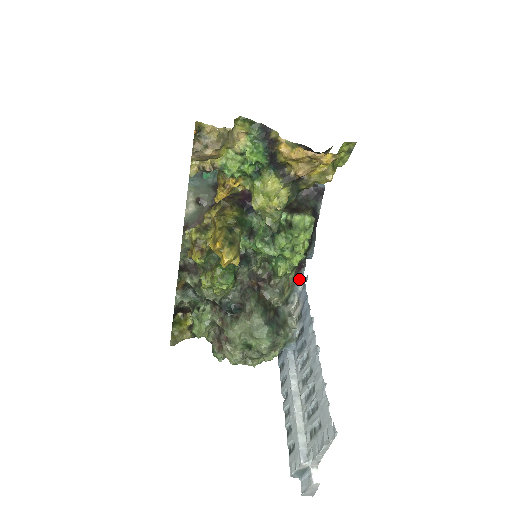
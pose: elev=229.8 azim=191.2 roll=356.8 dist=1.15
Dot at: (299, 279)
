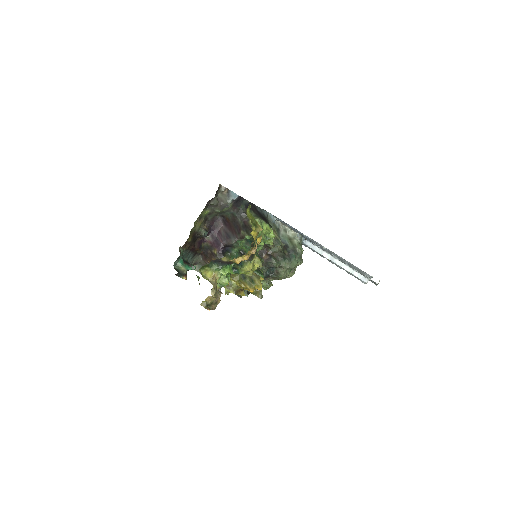
Dot at: (270, 217)
